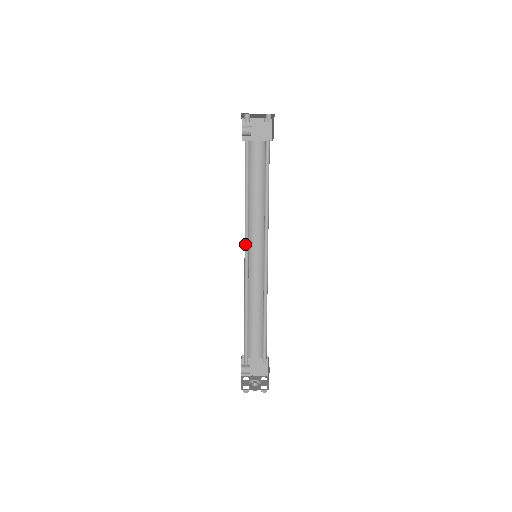
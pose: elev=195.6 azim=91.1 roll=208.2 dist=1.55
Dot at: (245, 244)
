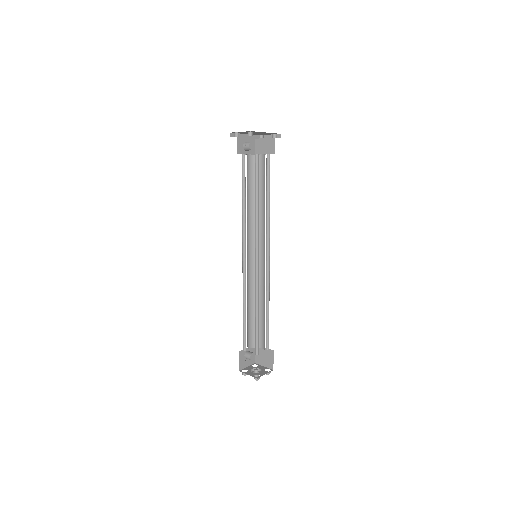
Dot at: (244, 244)
